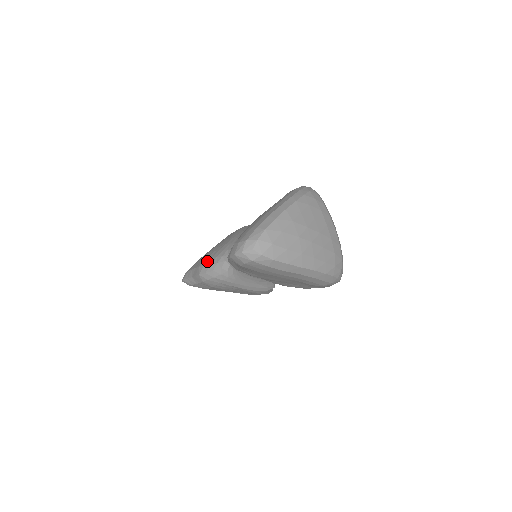
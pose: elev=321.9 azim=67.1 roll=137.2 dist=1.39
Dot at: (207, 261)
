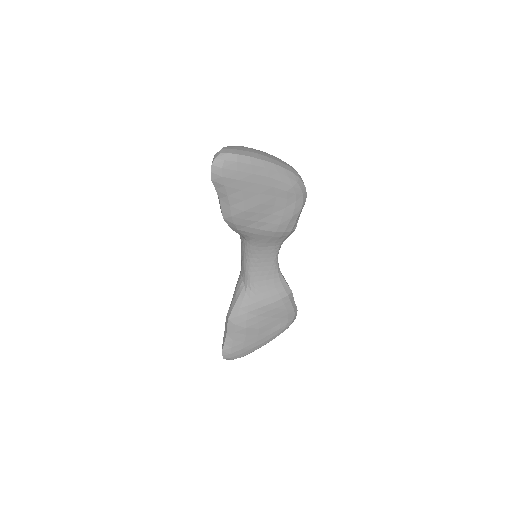
Dot at: (229, 307)
